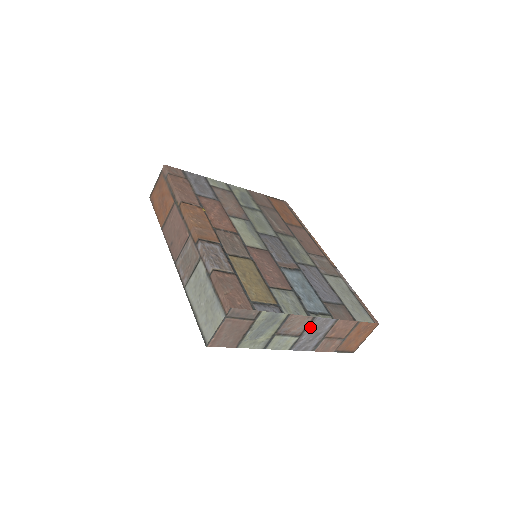
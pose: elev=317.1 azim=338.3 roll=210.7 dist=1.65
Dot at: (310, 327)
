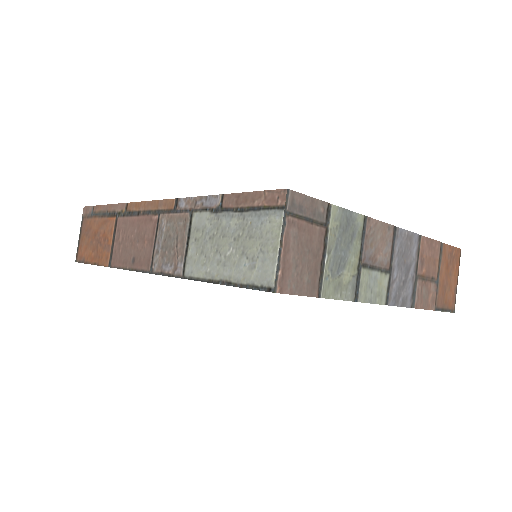
Dot at: (396, 250)
